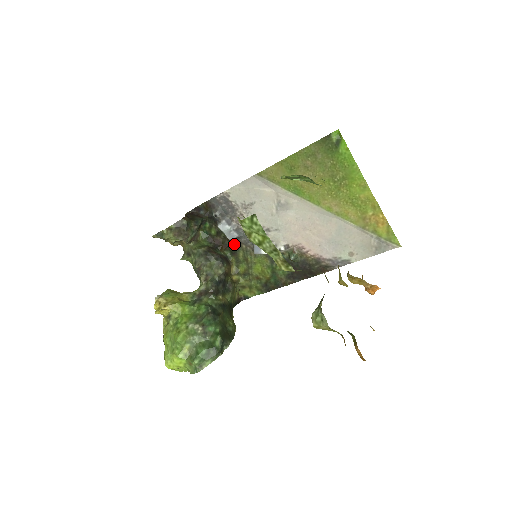
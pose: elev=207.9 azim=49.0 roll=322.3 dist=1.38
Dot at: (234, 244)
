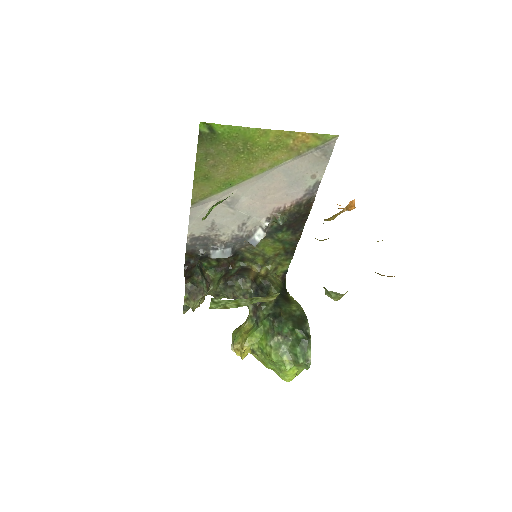
Dot at: (236, 255)
